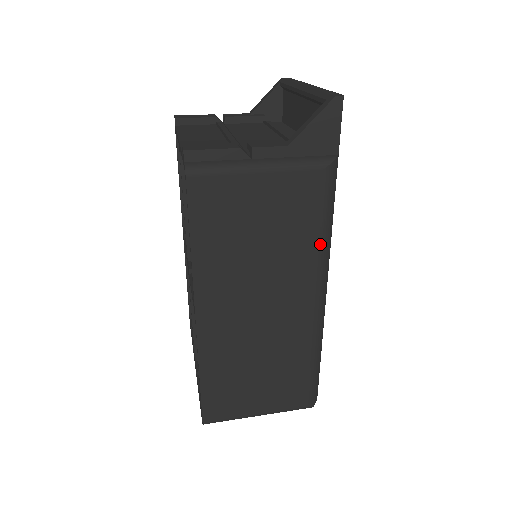
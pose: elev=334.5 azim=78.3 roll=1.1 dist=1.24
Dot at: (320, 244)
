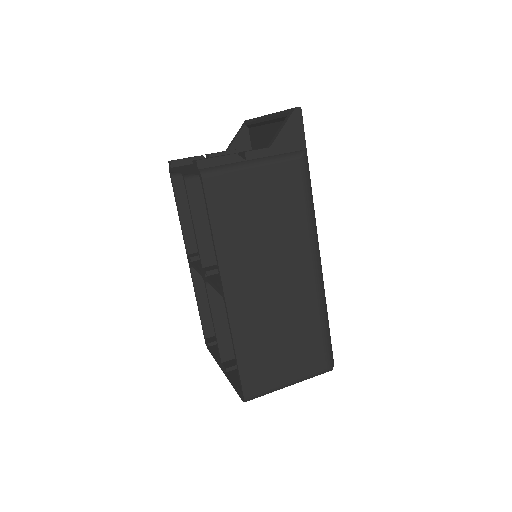
Dot at: (308, 219)
